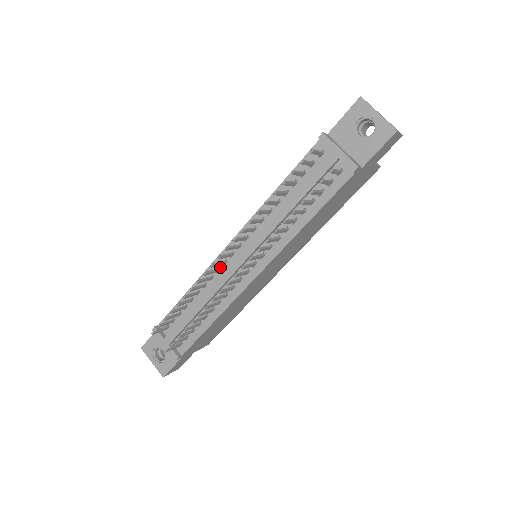
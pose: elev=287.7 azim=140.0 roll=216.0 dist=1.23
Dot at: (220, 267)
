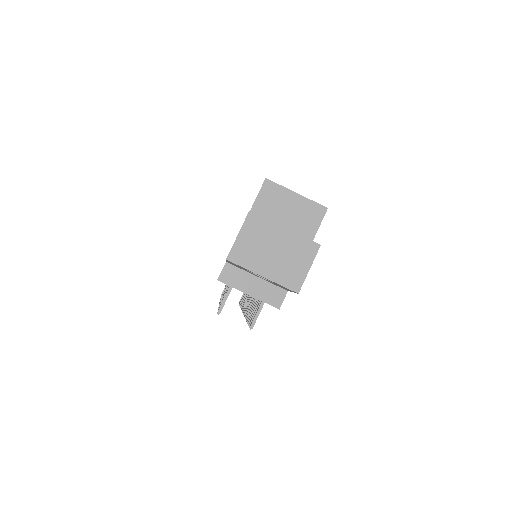
Dot at: occluded
